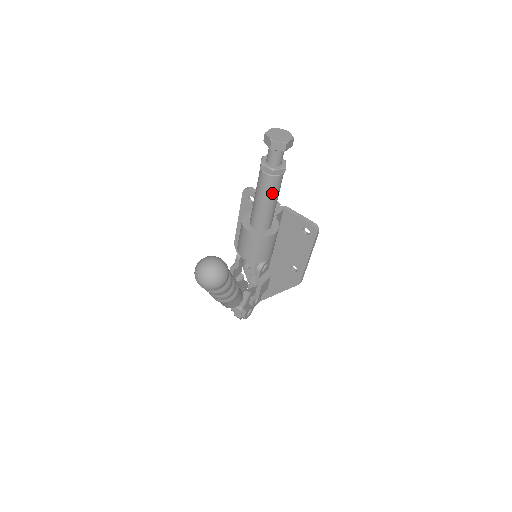
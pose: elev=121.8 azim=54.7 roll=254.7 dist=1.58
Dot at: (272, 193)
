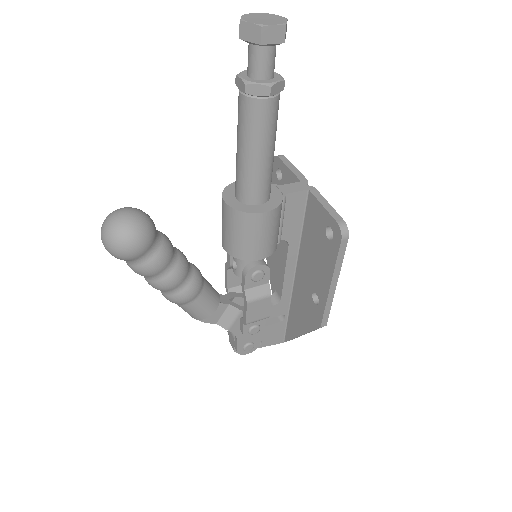
Dot at: (252, 133)
